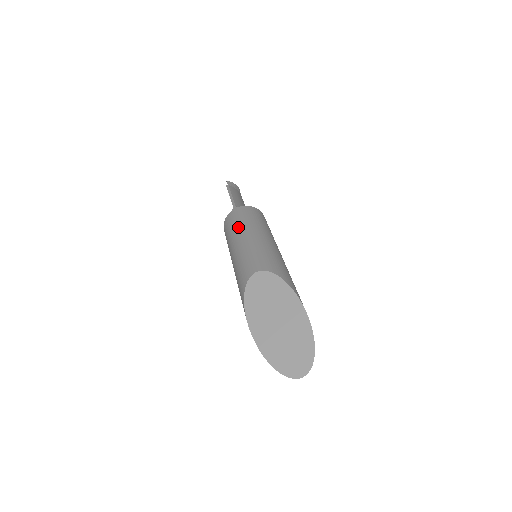
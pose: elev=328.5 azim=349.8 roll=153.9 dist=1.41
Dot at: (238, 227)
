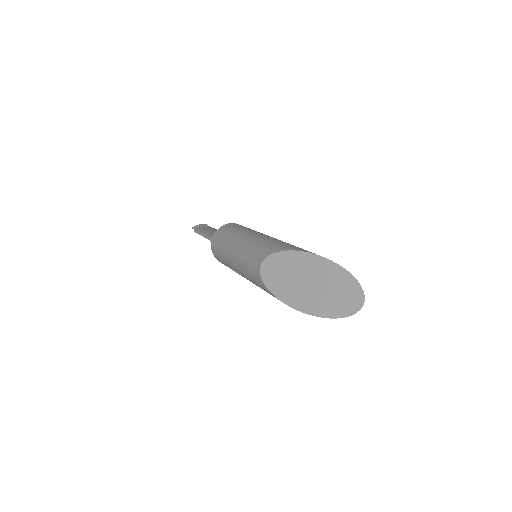
Dot at: (224, 250)
